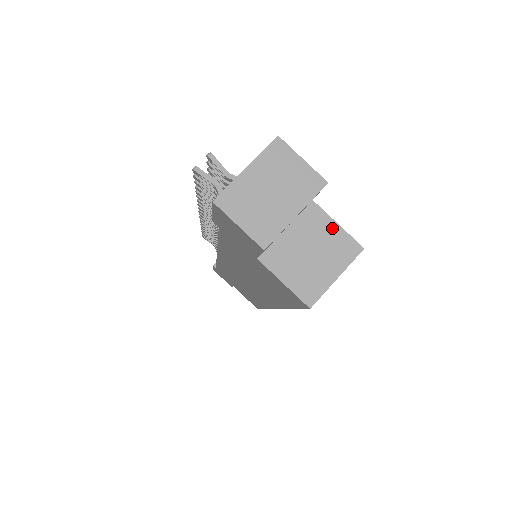
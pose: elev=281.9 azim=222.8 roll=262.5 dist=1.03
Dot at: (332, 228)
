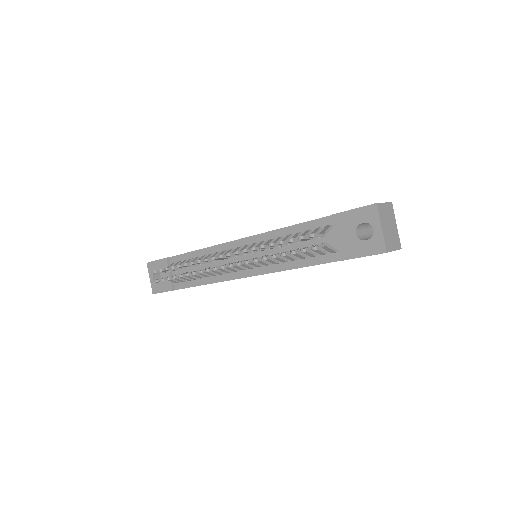
Dot at: occluded
